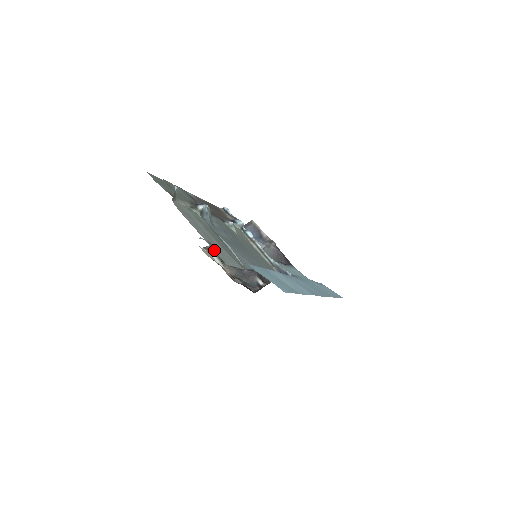
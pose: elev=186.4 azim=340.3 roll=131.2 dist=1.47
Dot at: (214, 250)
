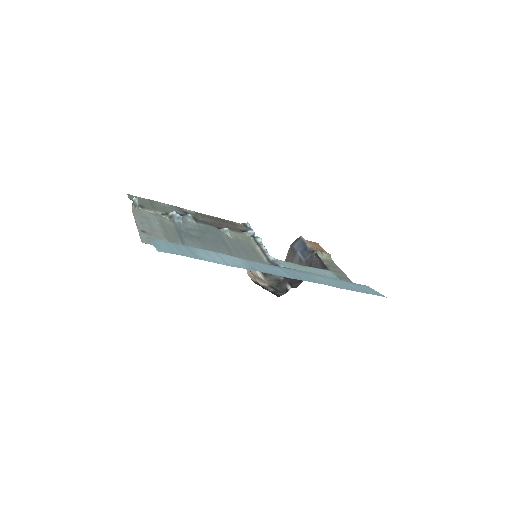
Dot at: (140, 234)
